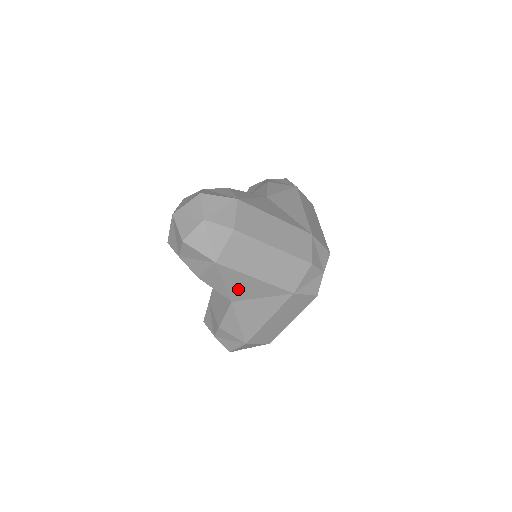
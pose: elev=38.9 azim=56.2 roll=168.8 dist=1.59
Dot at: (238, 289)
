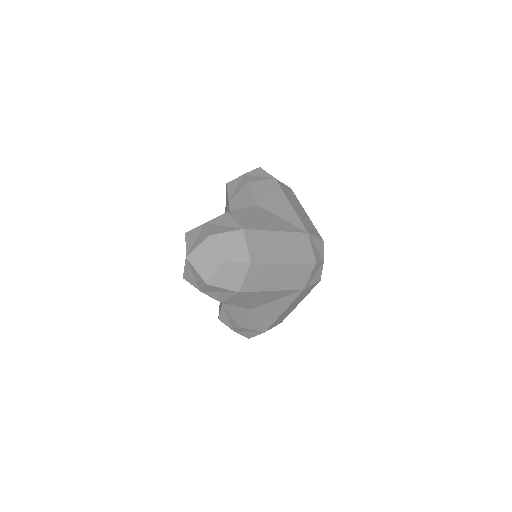
Dot at: (257, 301)
